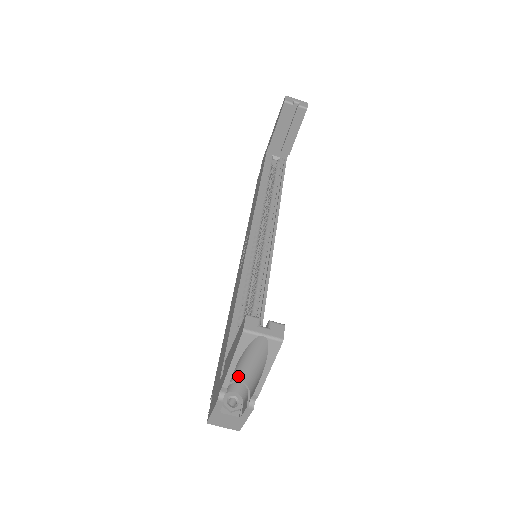
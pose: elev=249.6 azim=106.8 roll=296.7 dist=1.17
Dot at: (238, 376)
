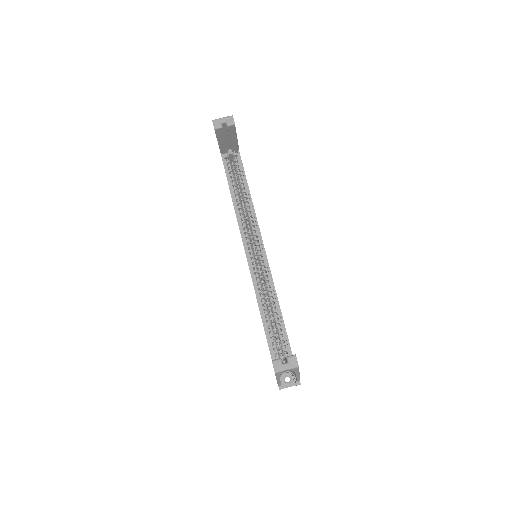
Dot at: (284, 372)
